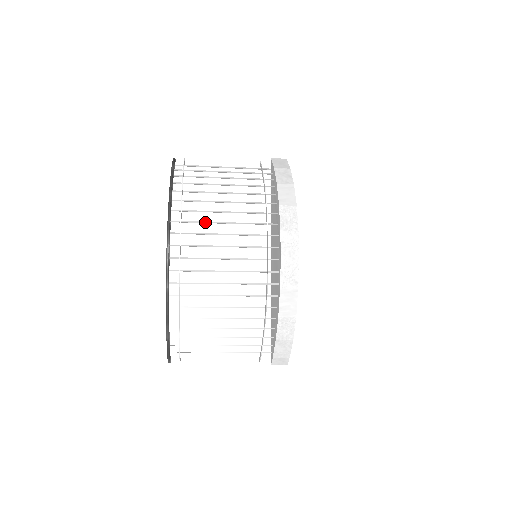
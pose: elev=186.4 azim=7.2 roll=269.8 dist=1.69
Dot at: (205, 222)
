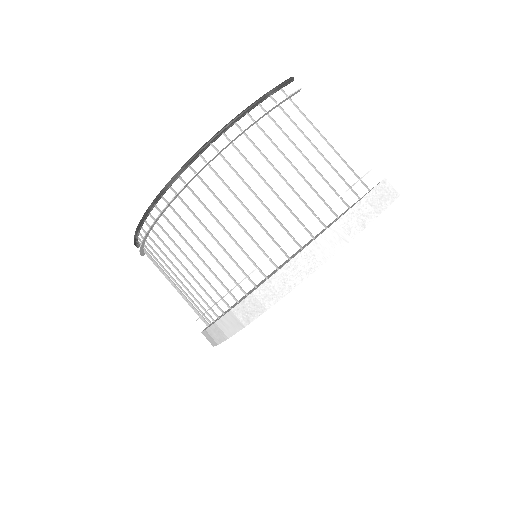
Dot at: (228, 187)
